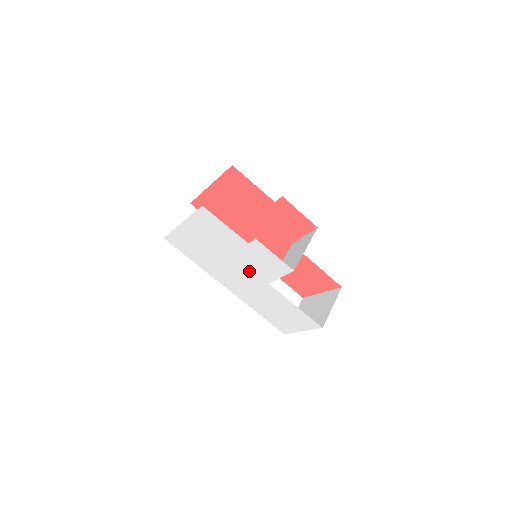
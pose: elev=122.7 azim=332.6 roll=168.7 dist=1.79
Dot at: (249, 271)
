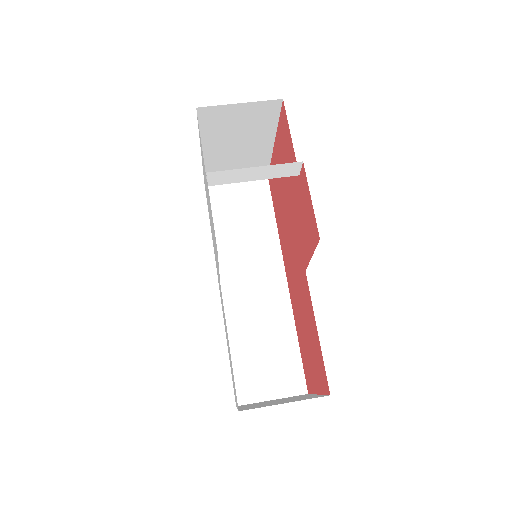
Dot at: occluded
